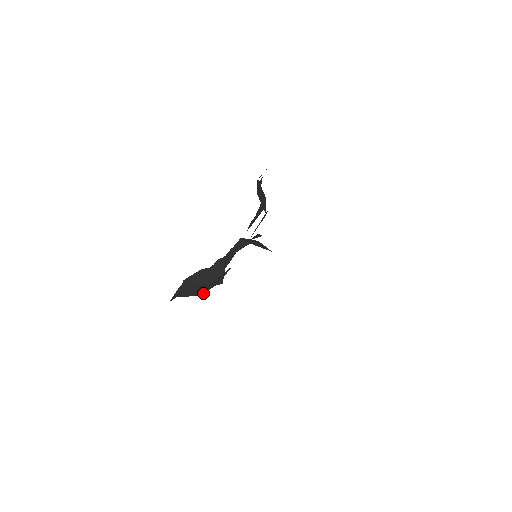
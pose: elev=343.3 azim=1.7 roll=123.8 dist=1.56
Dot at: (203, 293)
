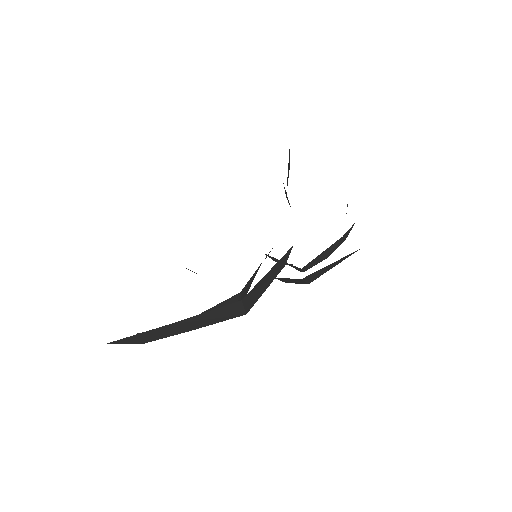
Dot at: occluded
